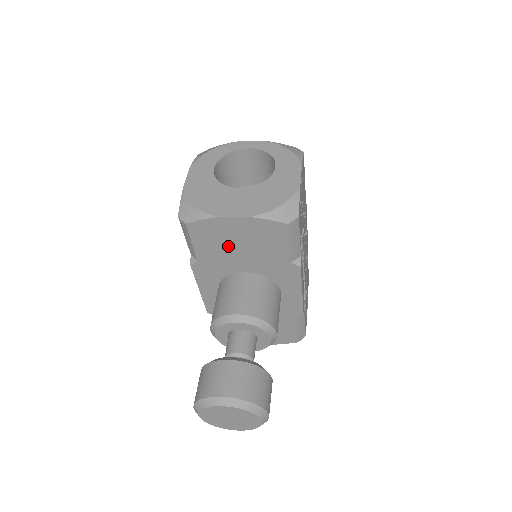
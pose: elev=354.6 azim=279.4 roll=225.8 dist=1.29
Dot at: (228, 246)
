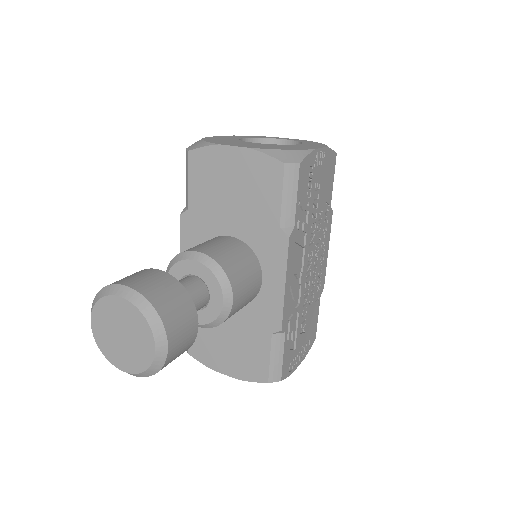
Dot at: (221, 190)
